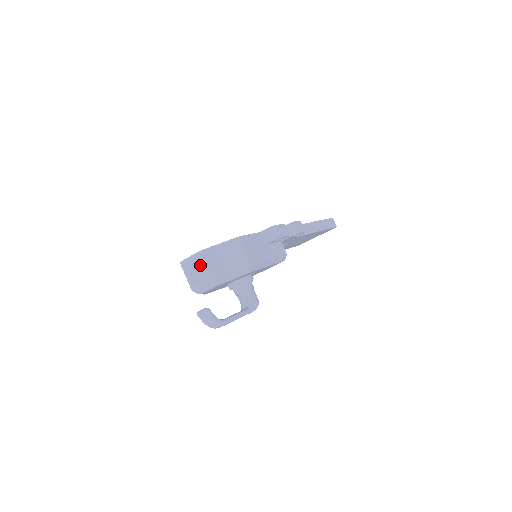
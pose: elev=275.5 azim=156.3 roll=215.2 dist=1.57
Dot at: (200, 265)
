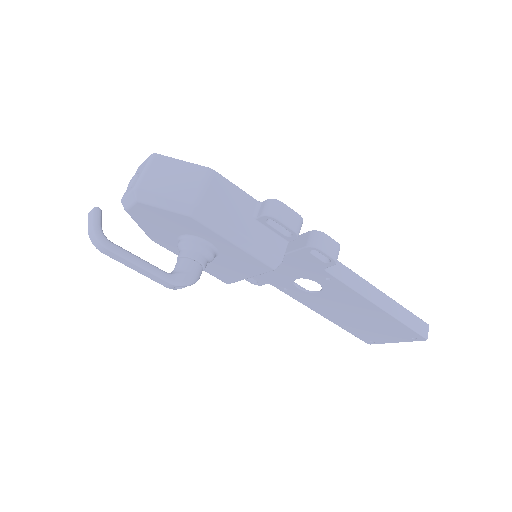
Dot at: (143, 168)
